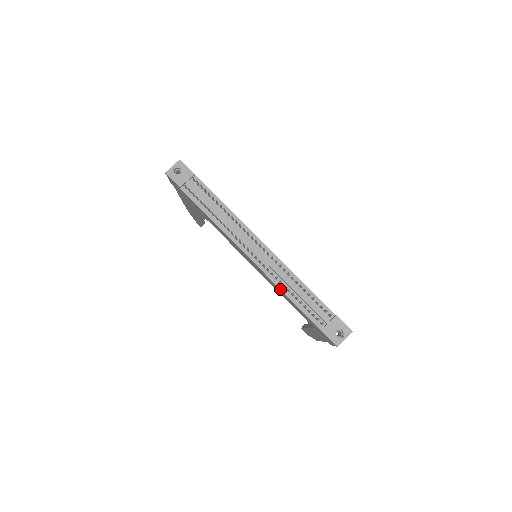
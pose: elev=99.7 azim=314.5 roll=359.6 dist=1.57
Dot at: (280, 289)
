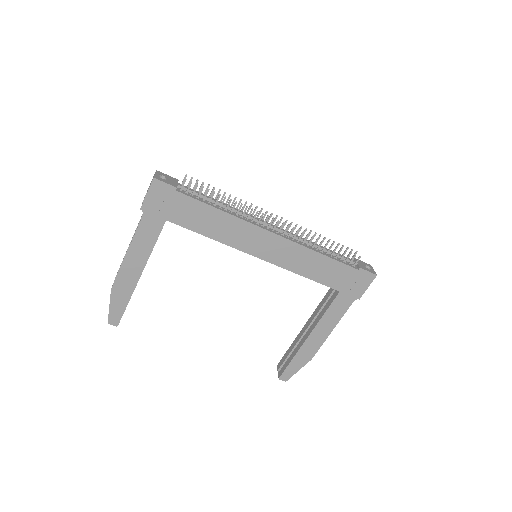
Dot at: (312, 250)
